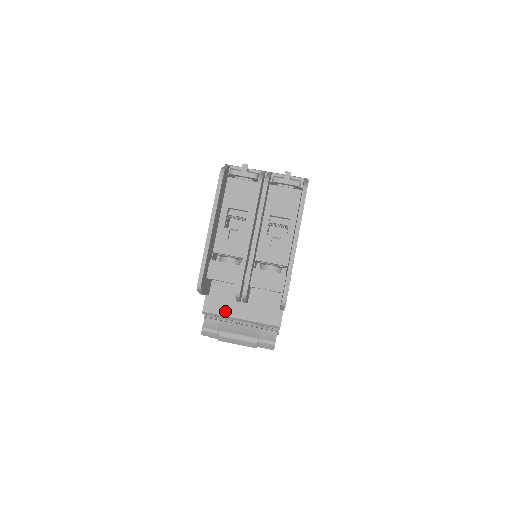
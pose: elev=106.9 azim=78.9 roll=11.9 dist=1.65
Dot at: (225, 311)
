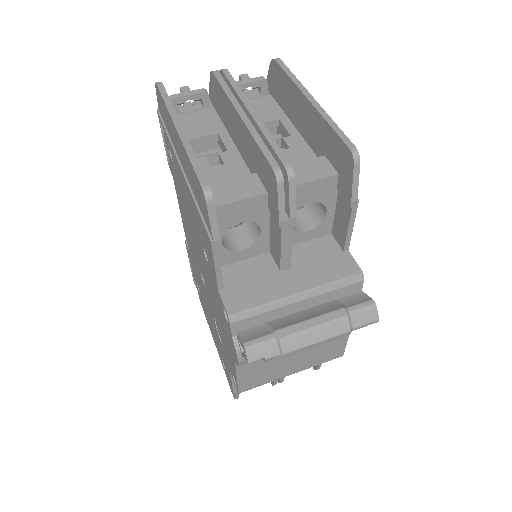
Dot at: (265, 296)
